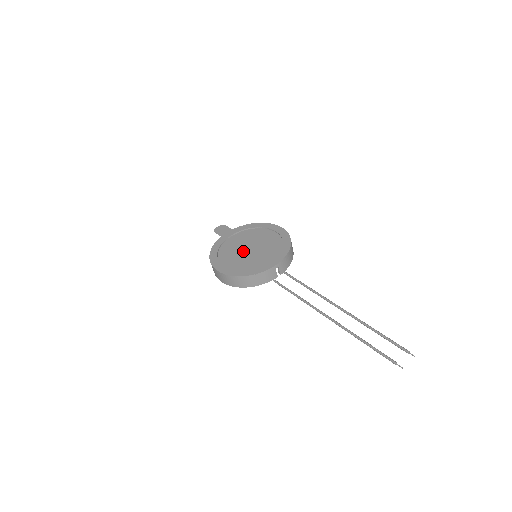
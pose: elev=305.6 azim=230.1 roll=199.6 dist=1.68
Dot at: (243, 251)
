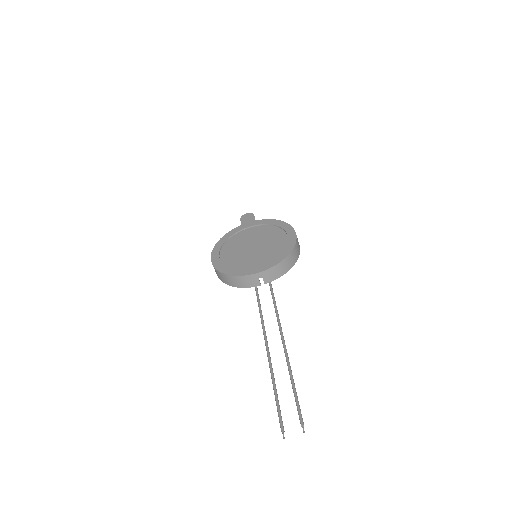
Dot at: (246, 247)
